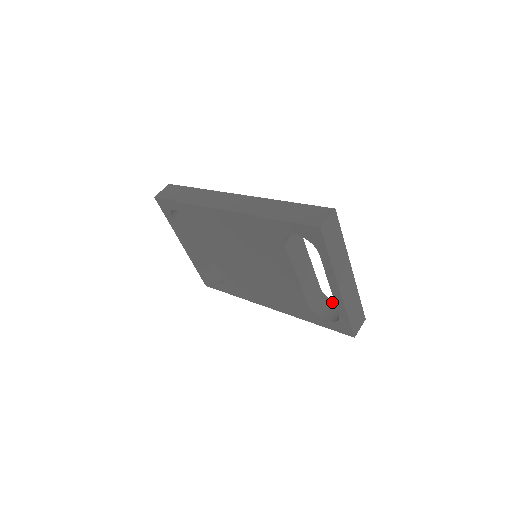
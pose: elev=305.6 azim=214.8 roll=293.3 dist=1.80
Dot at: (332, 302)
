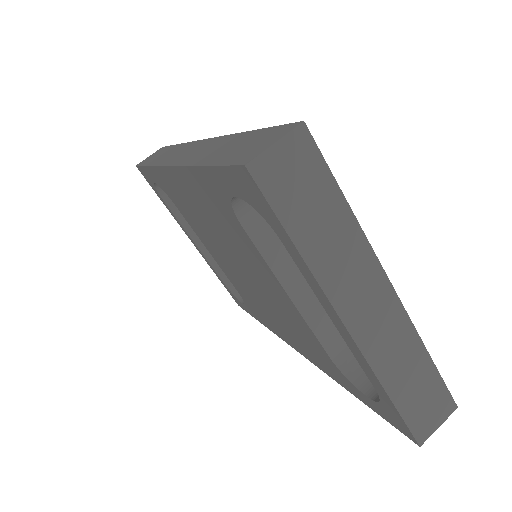
Dot at: occluded
